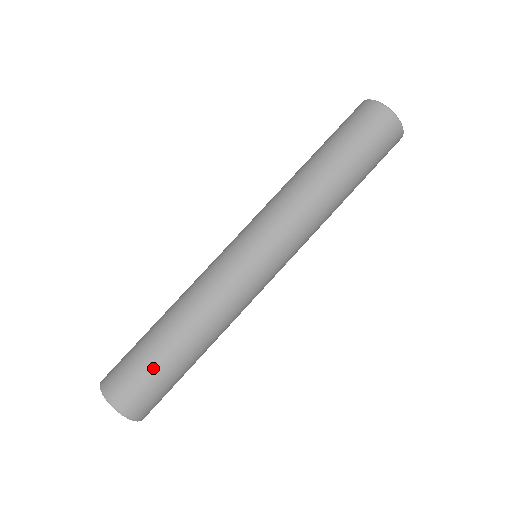
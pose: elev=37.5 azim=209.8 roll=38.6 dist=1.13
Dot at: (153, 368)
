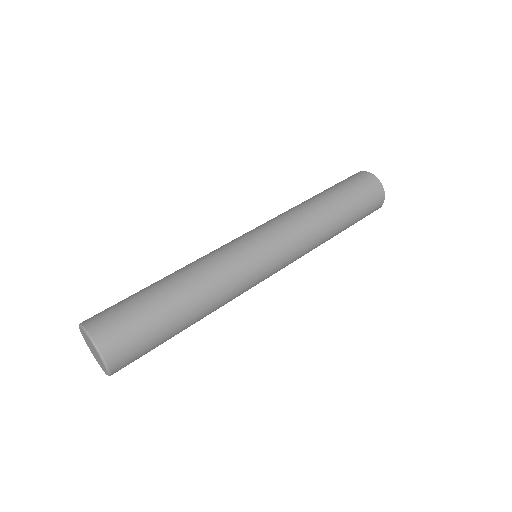
Dot at: (147, 316)
